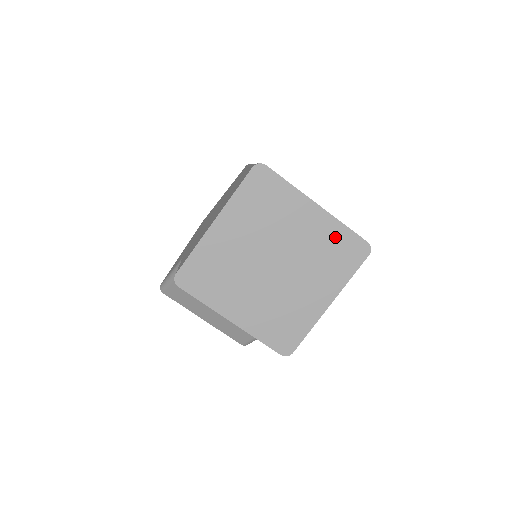
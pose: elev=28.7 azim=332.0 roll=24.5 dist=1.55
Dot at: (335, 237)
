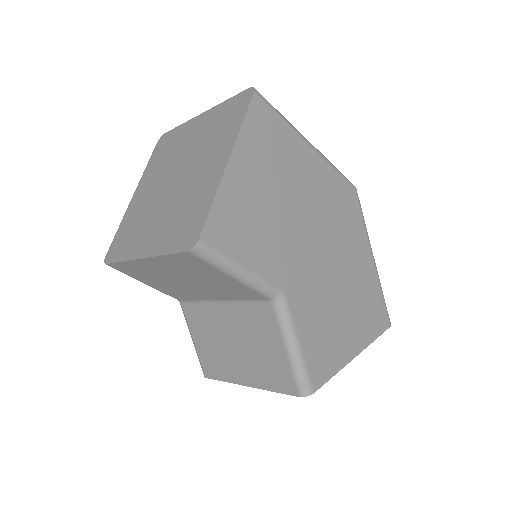
Dot at: (220, 115)
